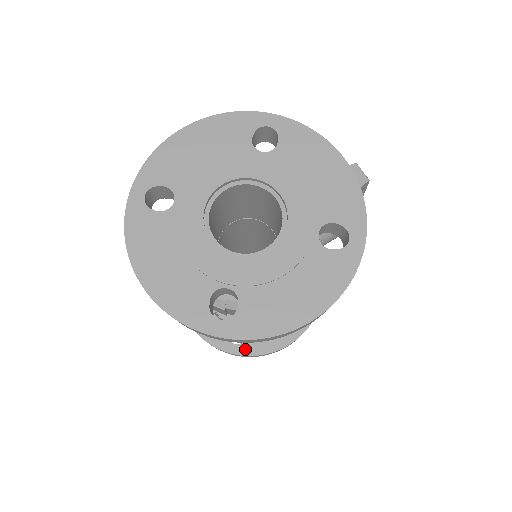
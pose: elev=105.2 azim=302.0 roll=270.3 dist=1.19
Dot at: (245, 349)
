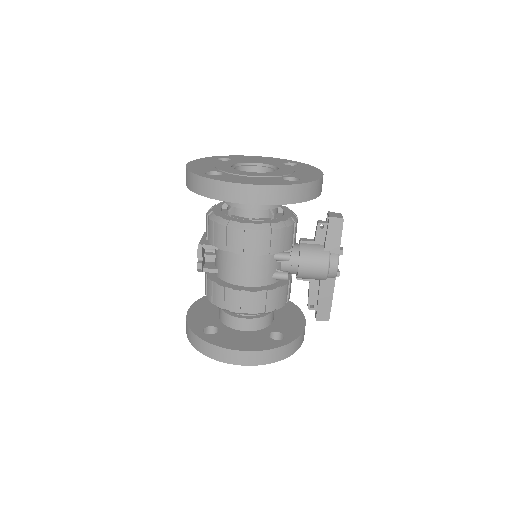
Dot at: (207, 338)
